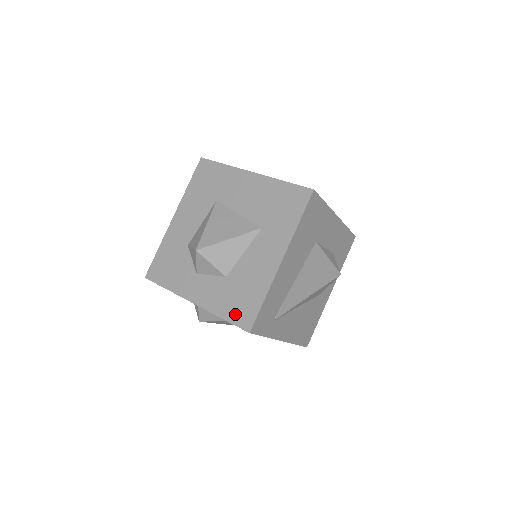
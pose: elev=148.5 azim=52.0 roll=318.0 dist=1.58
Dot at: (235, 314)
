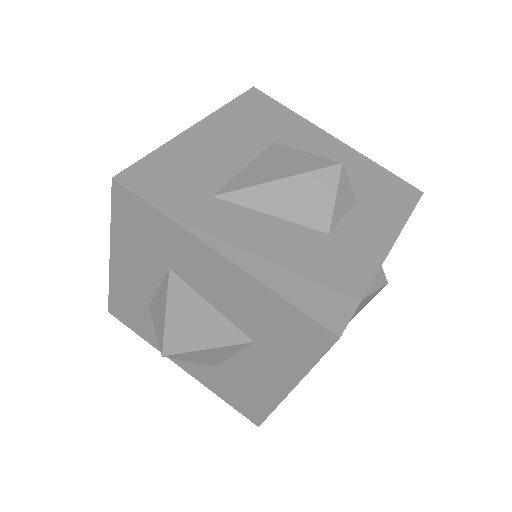
Dot at: (237, 405)
